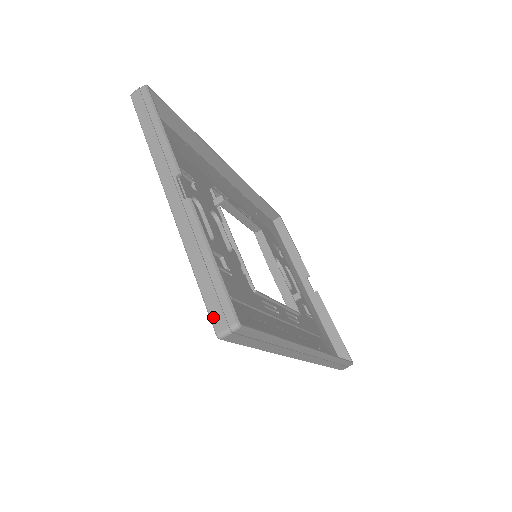
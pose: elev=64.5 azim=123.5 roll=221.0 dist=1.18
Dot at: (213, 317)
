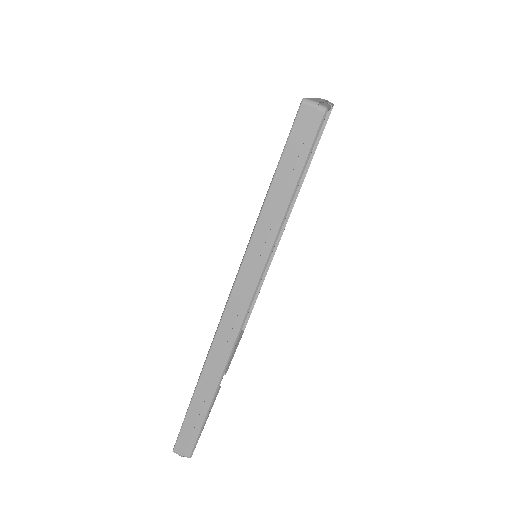
Dot at: occluded
